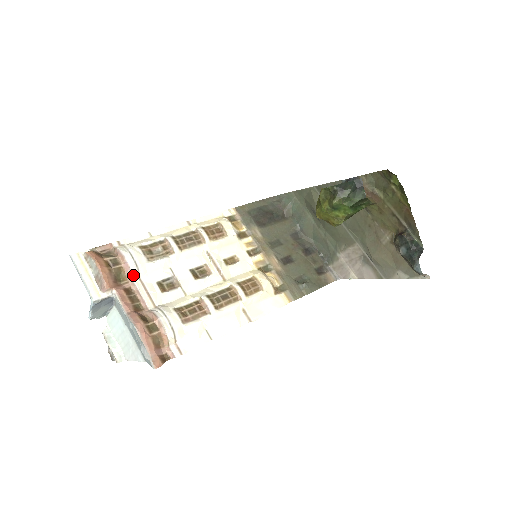
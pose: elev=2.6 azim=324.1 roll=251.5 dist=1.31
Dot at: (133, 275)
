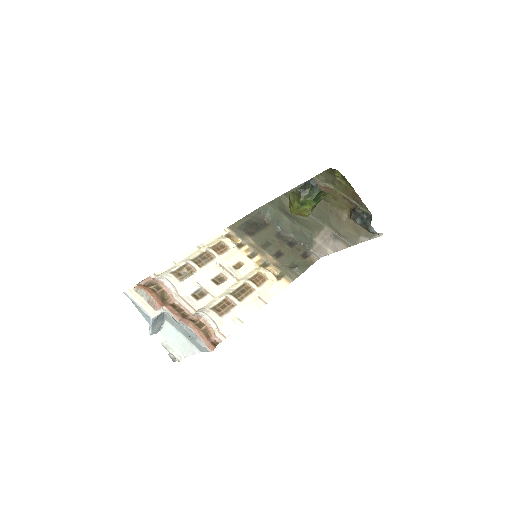
Dot at: (173, 294)
